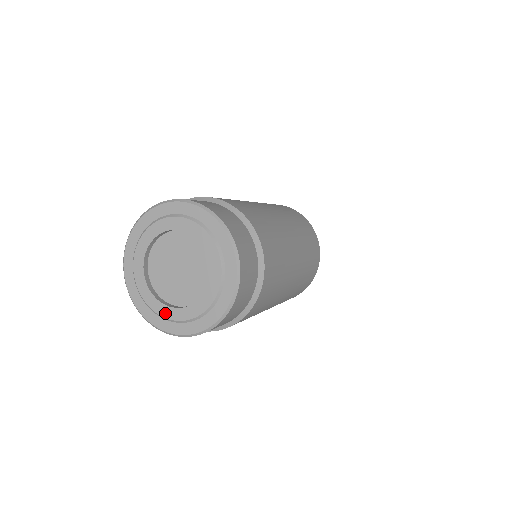
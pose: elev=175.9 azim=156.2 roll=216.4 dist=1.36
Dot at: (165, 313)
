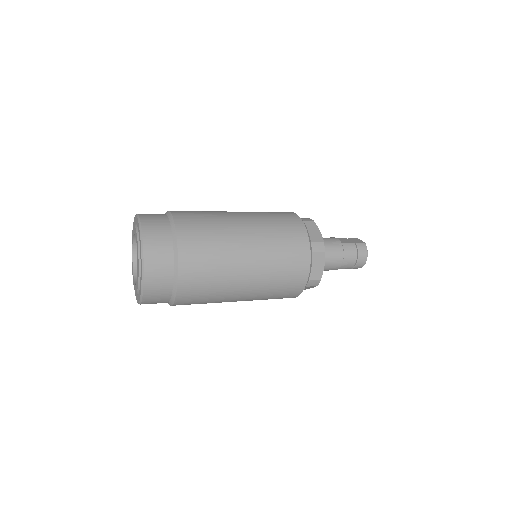
Dot at: (134, 285)
